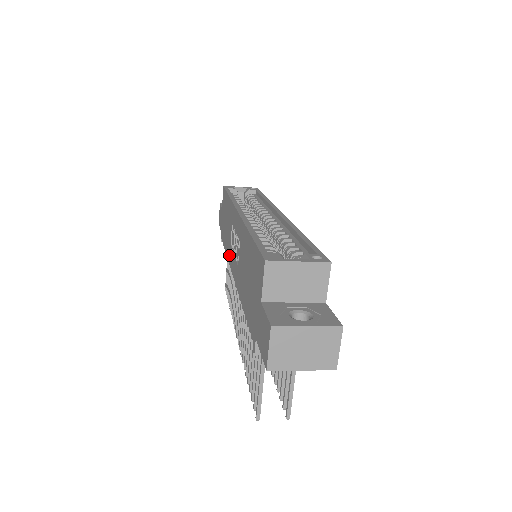
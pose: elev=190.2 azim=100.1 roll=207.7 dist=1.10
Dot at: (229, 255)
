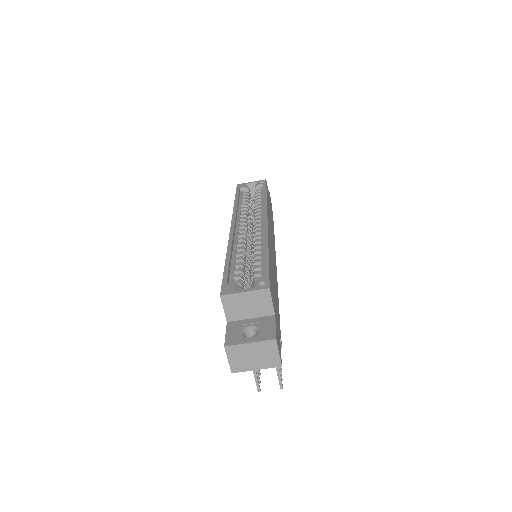
Dot at: occluded
